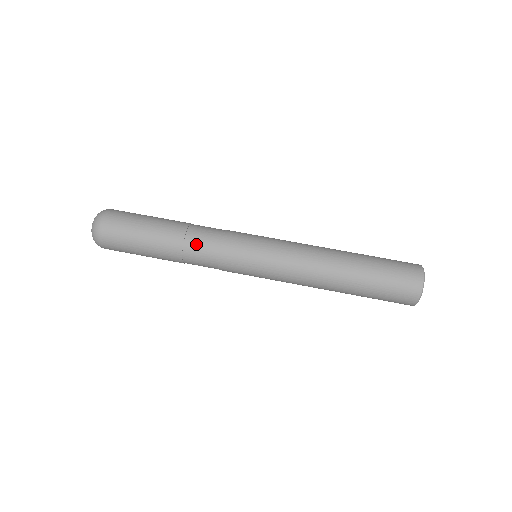
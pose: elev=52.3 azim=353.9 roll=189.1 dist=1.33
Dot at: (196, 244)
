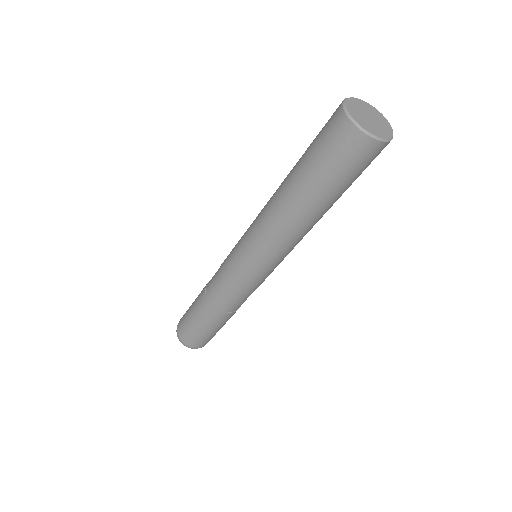
Dot at: (211, 283)
